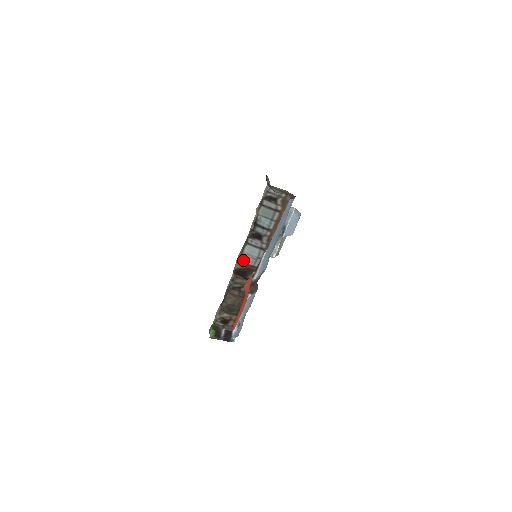
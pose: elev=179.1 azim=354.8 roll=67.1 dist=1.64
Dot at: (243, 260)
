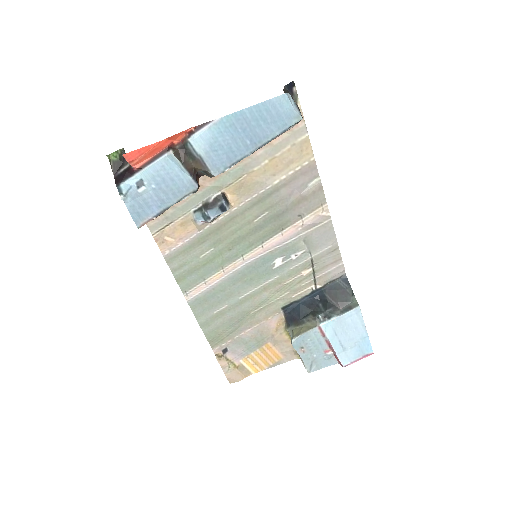
Dot at: occluded
